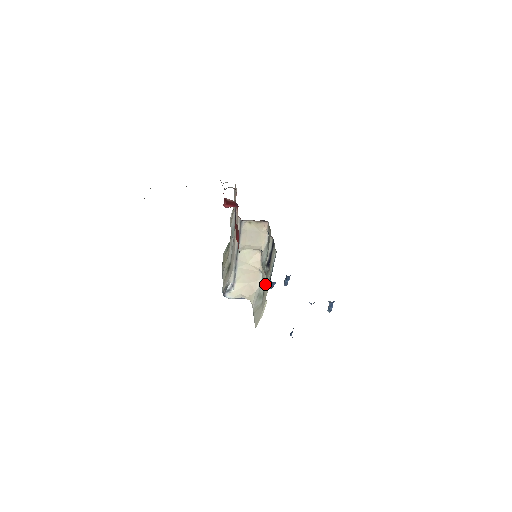
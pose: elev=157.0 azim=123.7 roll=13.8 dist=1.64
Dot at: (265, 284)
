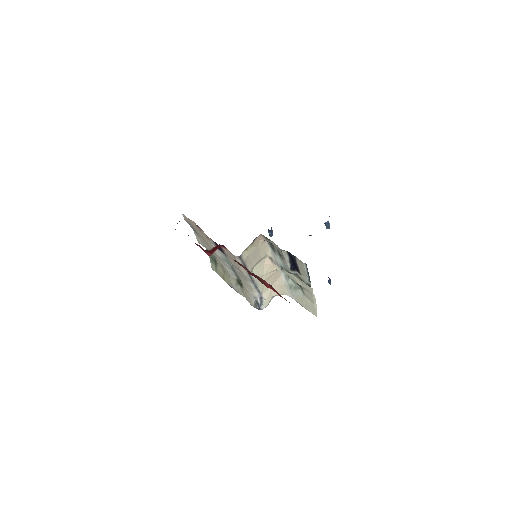
Dot at: (300, 283)
